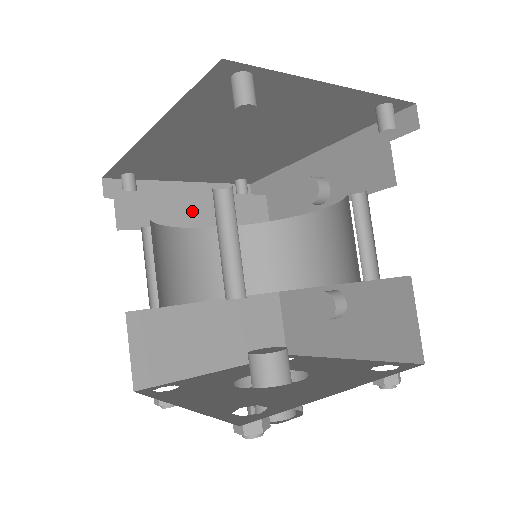
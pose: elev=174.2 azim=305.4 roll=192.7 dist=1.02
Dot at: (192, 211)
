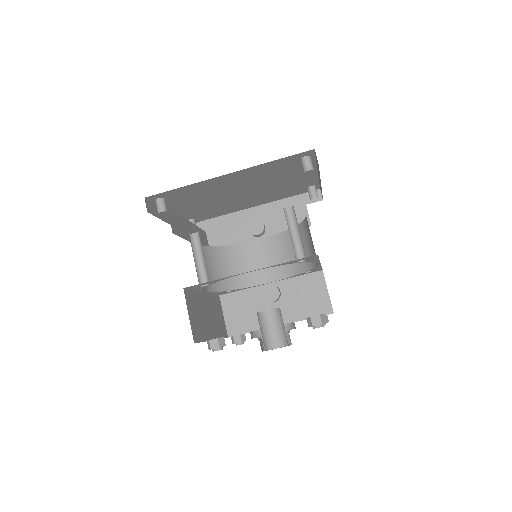
Dot at: (189, 231)
